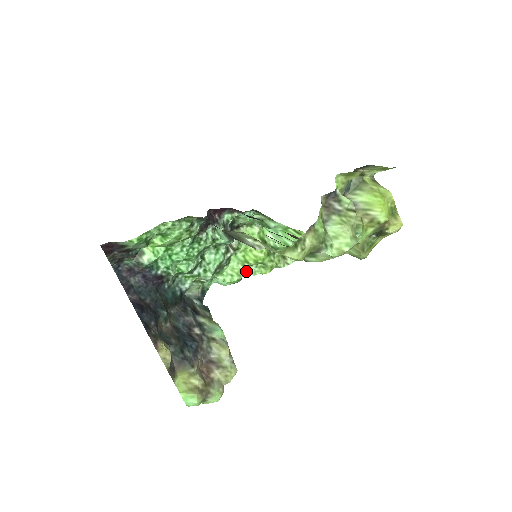
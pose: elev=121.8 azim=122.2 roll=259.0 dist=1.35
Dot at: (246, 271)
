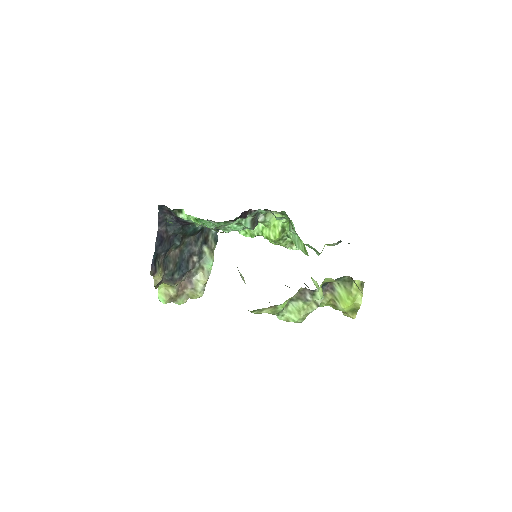
Dot at: occluded
